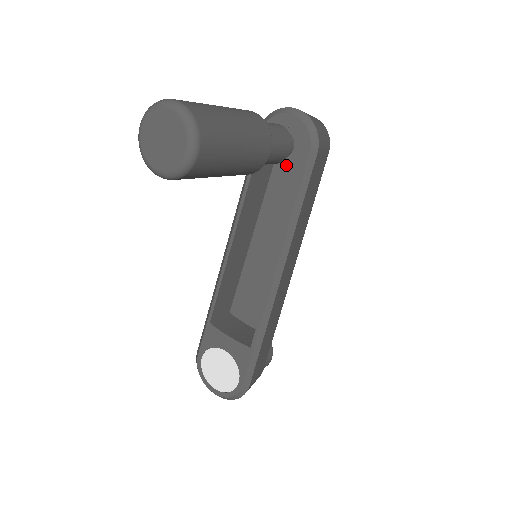
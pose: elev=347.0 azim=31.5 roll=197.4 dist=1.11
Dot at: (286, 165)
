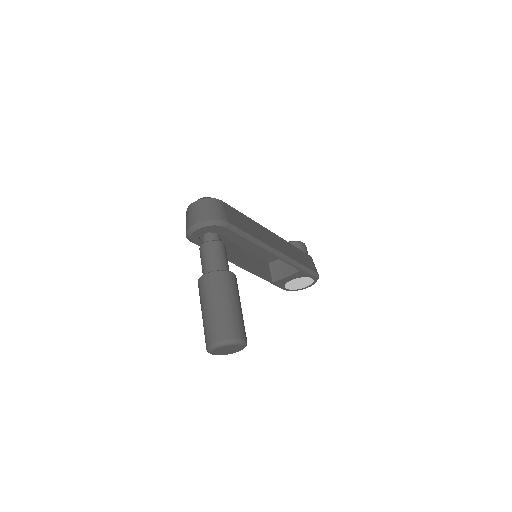
Dot at: occluded
